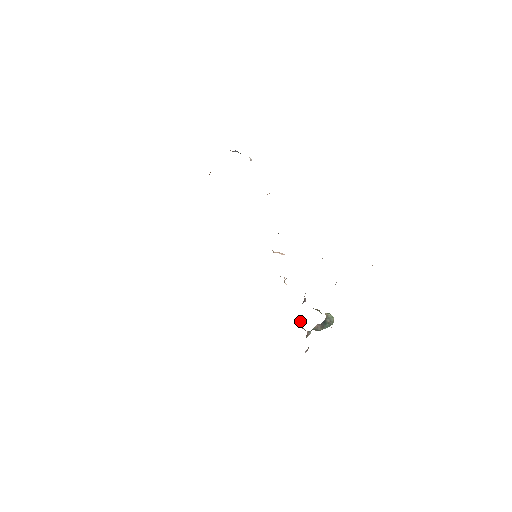
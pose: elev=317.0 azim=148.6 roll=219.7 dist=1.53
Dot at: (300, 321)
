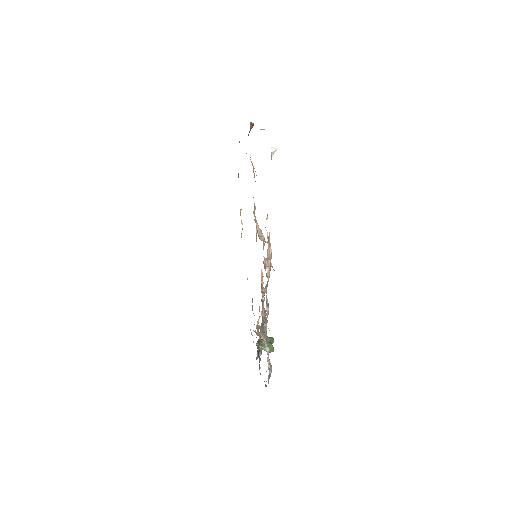
Dot at: (263, 326)
